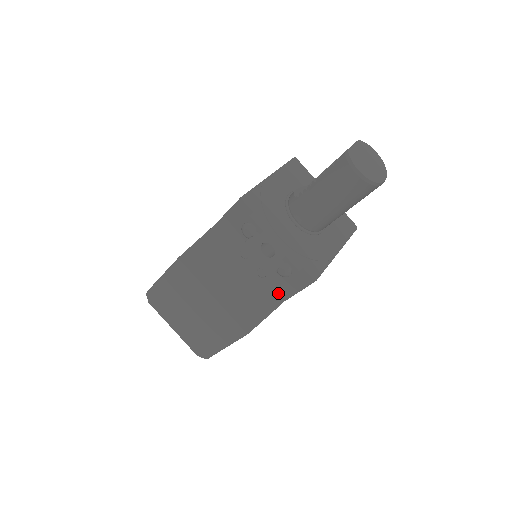
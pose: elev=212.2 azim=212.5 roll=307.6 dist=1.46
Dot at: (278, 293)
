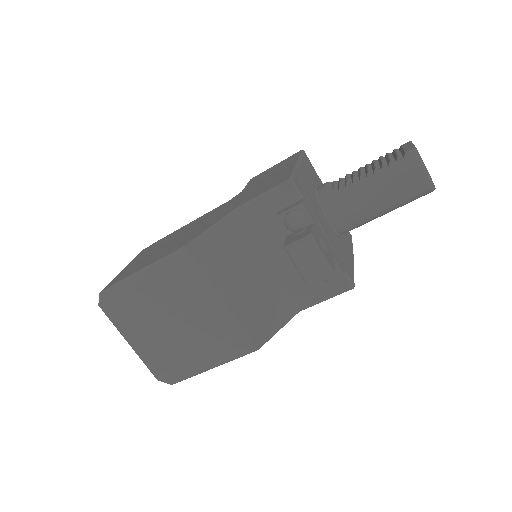
Dot at: (296, 301)
